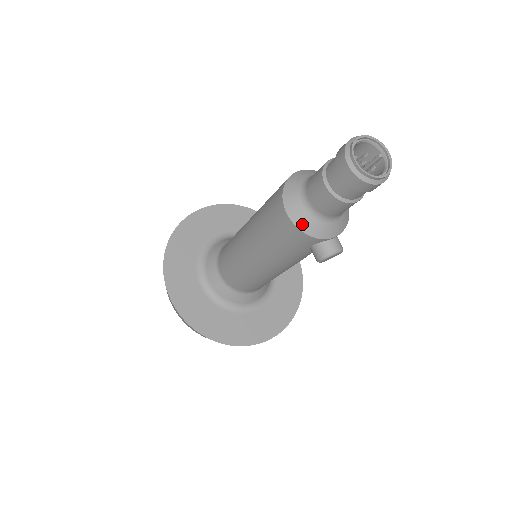
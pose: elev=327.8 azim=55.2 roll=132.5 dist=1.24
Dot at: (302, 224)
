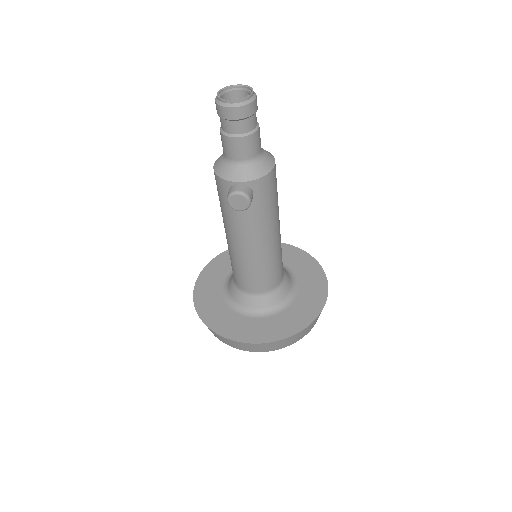
Dot at: (217, 168)
